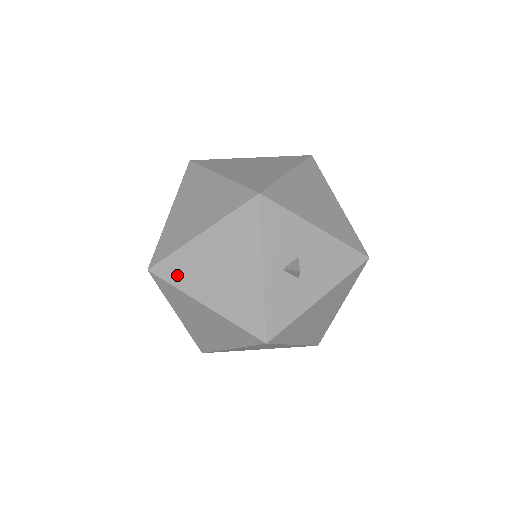
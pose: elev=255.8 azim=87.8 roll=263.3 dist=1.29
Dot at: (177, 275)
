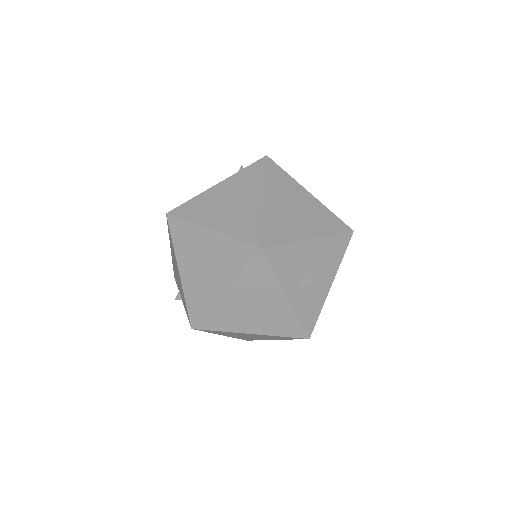
Dot at: (218, 324)
